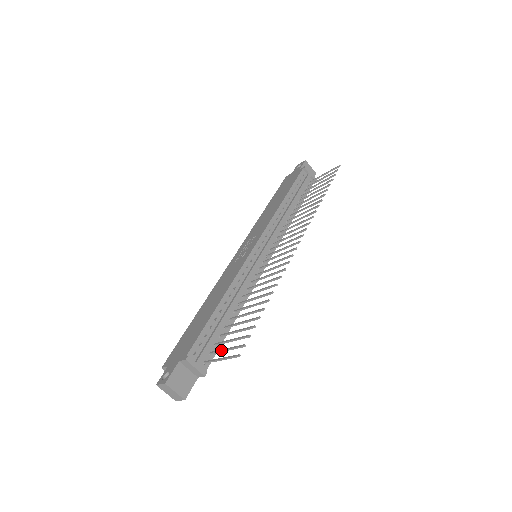
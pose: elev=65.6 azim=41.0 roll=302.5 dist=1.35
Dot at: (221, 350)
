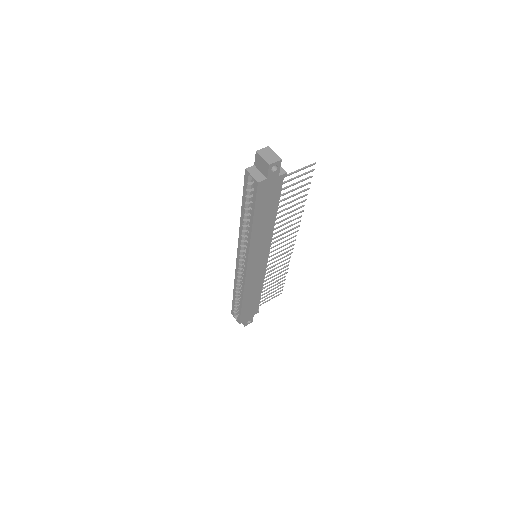
Dot at: (292, 178)
